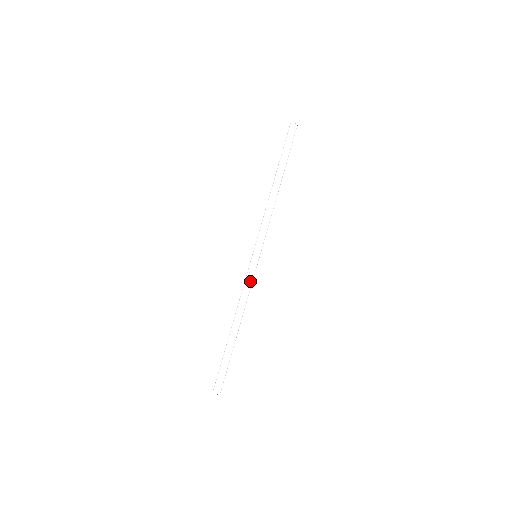
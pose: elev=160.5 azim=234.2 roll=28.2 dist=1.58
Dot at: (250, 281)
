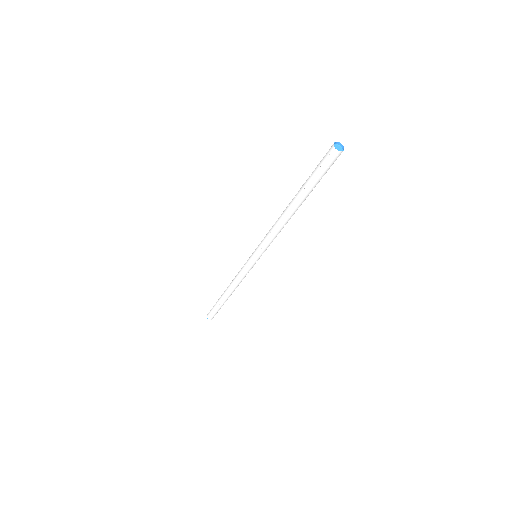
Dot at: (245, 273)
